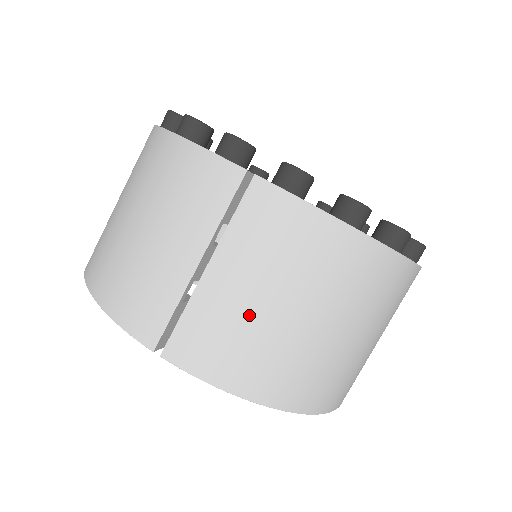
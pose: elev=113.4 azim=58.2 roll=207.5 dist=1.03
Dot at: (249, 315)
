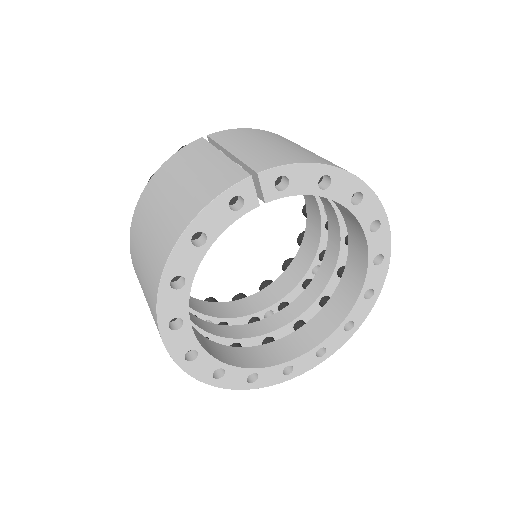
Dot at: (271, 147)
